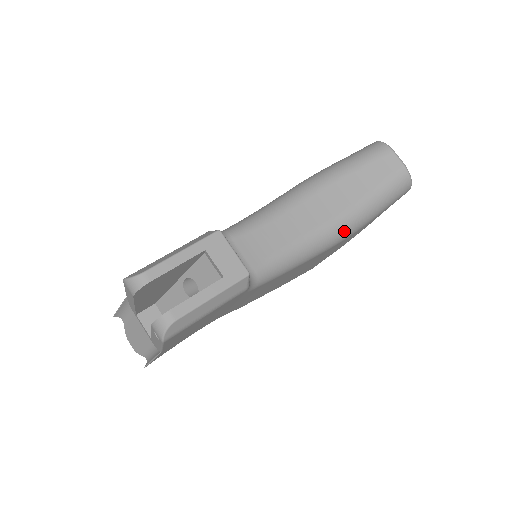
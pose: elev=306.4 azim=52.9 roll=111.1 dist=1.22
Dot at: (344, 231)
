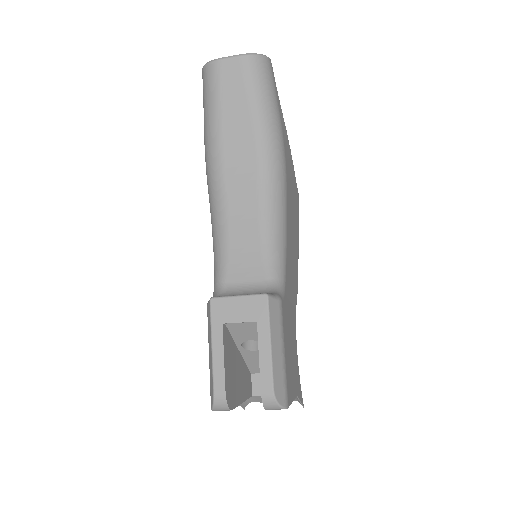
Dot at: (276, 159)
